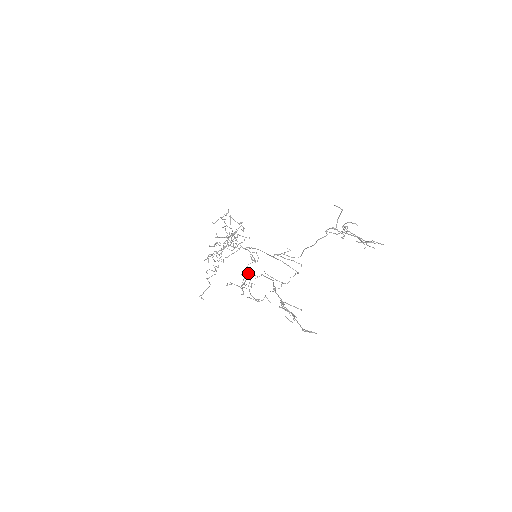
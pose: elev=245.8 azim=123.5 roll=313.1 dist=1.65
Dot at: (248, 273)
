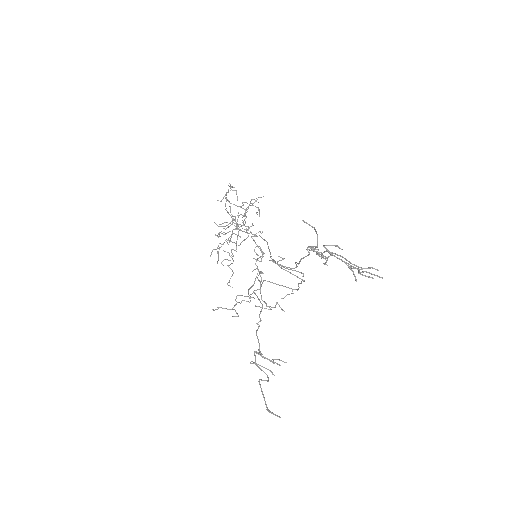
Dot at: occluded
